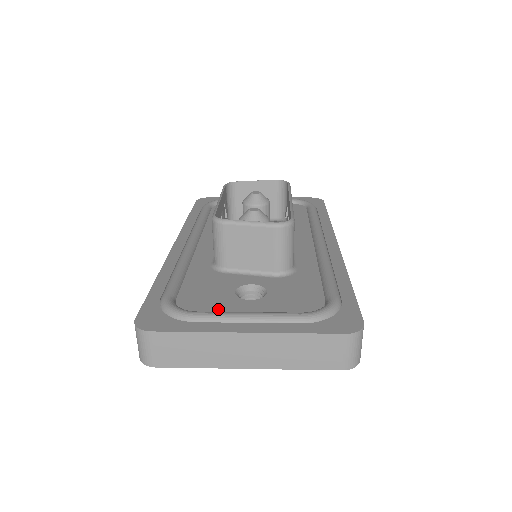
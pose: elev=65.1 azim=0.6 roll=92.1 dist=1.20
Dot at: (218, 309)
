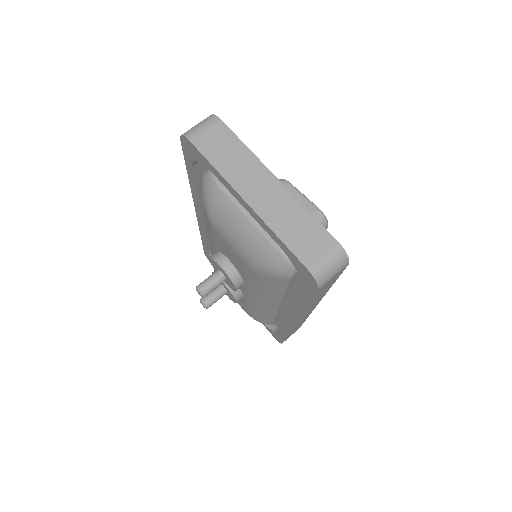
Dot at: occluded
